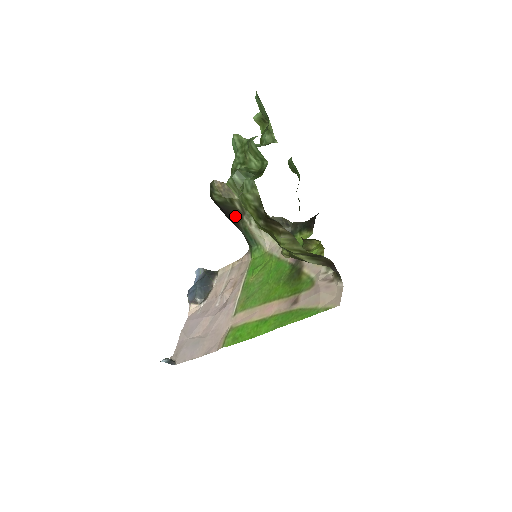
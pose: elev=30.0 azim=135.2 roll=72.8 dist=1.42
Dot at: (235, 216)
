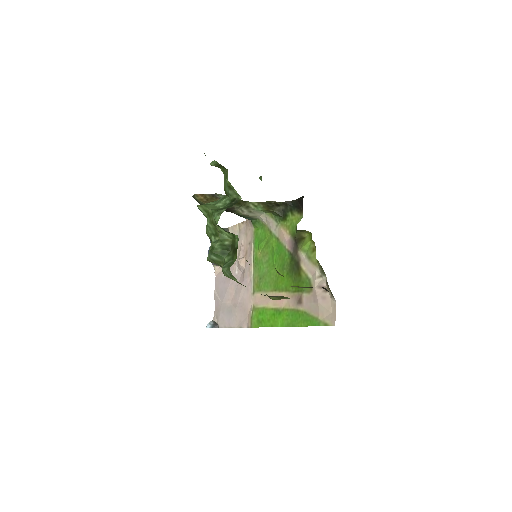
Dot at: (226, 210)
